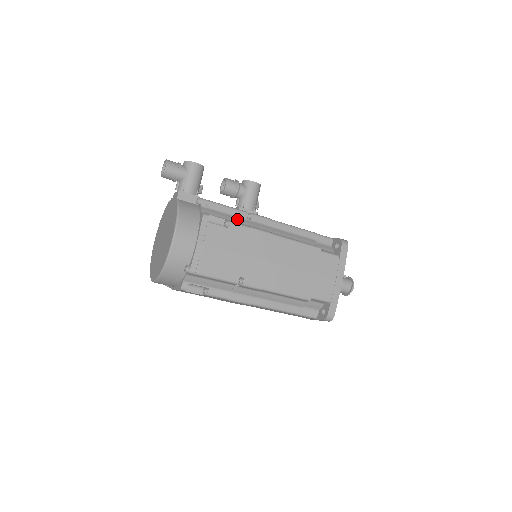
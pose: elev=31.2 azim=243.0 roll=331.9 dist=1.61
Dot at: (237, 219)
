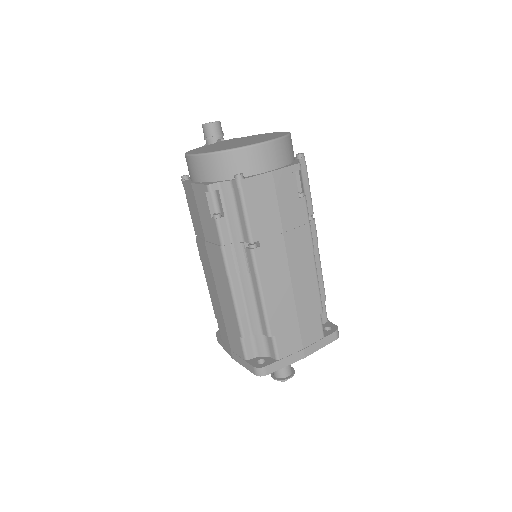
Dot at: occluded
